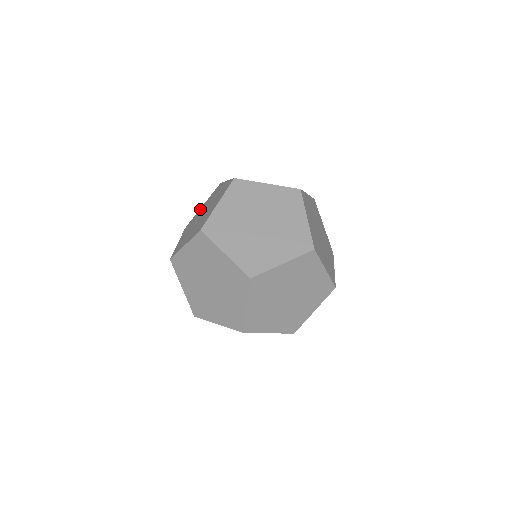
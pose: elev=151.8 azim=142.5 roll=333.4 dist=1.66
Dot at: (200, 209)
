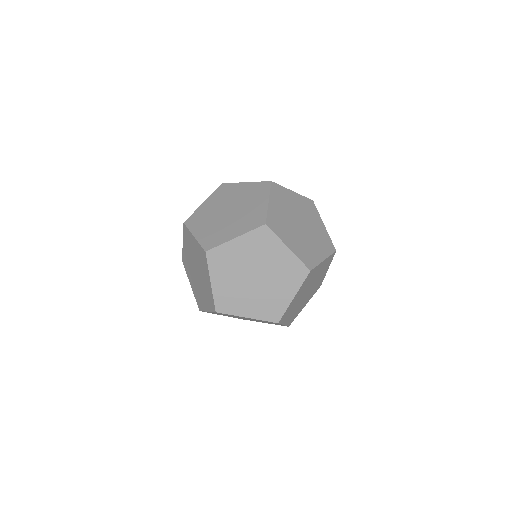
Dot at: occluded
